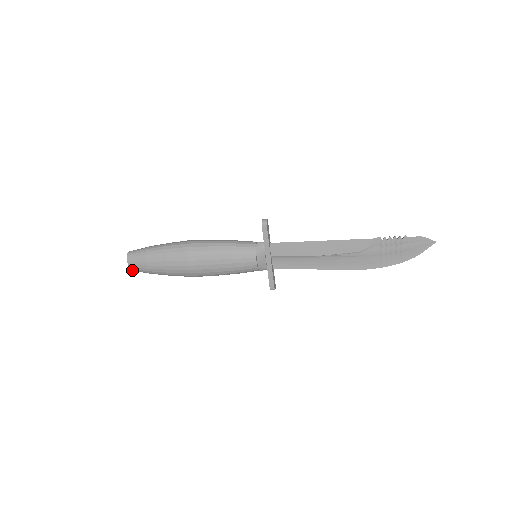
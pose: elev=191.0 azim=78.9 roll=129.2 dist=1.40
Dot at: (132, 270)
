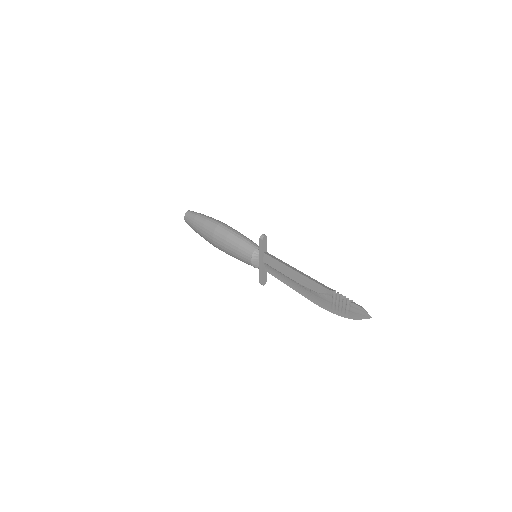
Dot at: occluded
